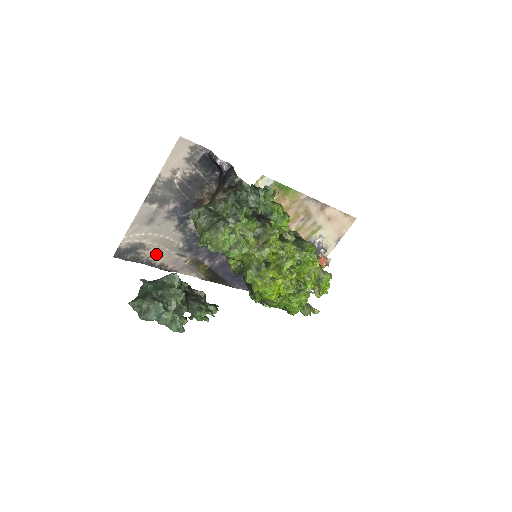
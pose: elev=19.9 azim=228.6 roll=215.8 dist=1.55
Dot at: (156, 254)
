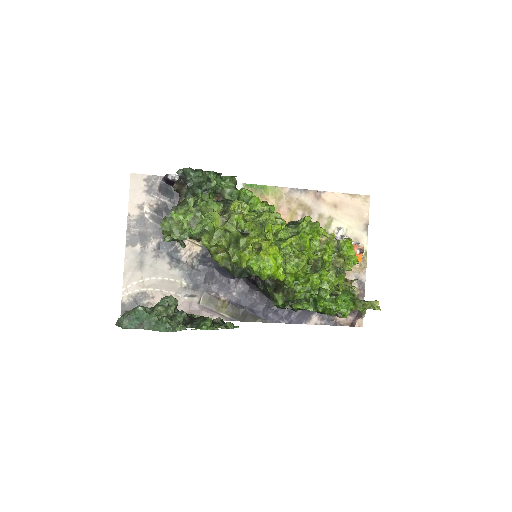
Dot at: occluded
